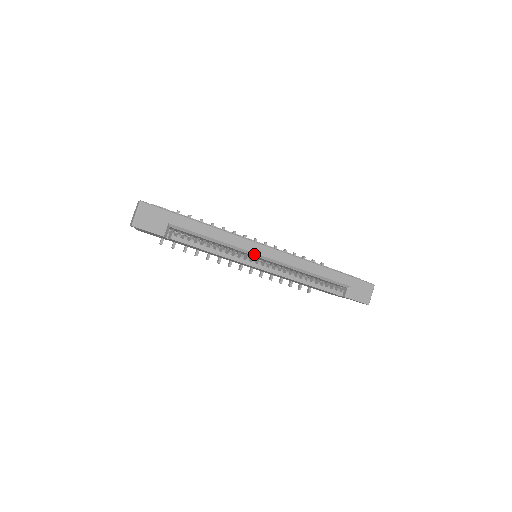
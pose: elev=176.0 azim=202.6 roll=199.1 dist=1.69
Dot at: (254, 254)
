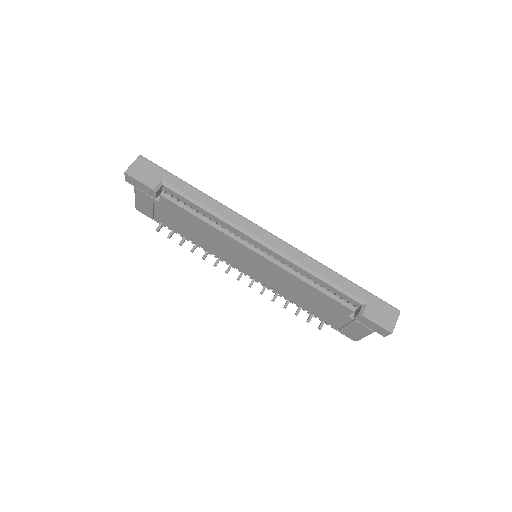
Dot at: (248, 234)
